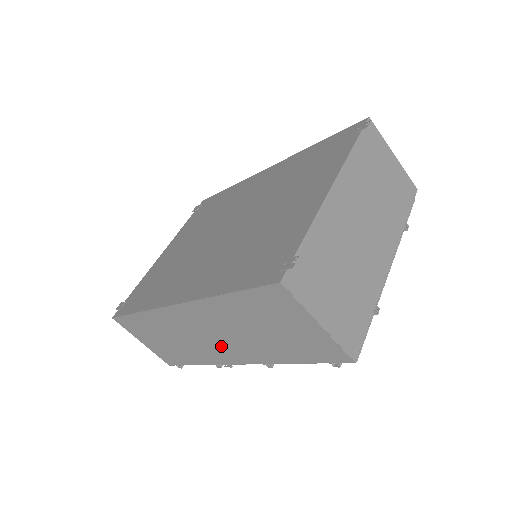
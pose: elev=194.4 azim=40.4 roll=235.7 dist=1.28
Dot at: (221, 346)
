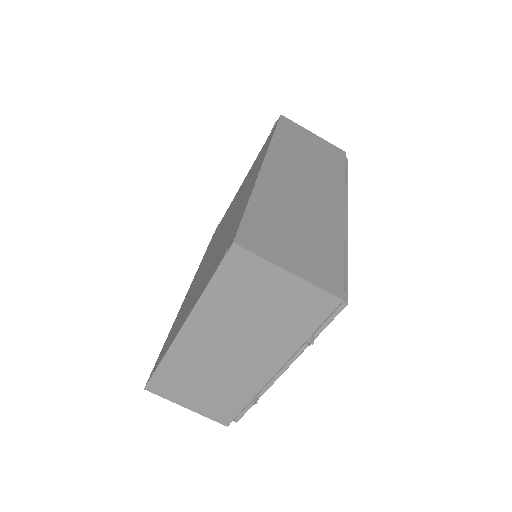
Dot at: occluded
